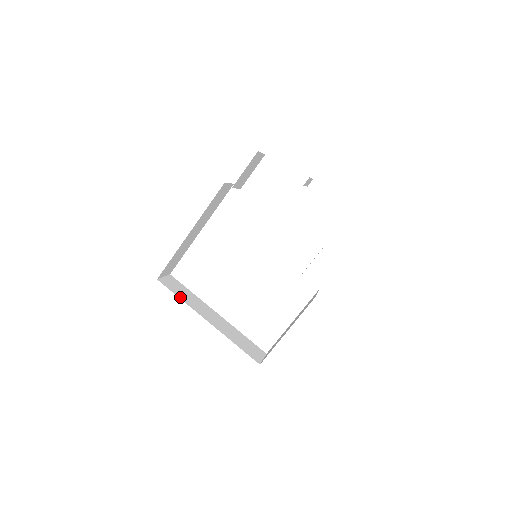
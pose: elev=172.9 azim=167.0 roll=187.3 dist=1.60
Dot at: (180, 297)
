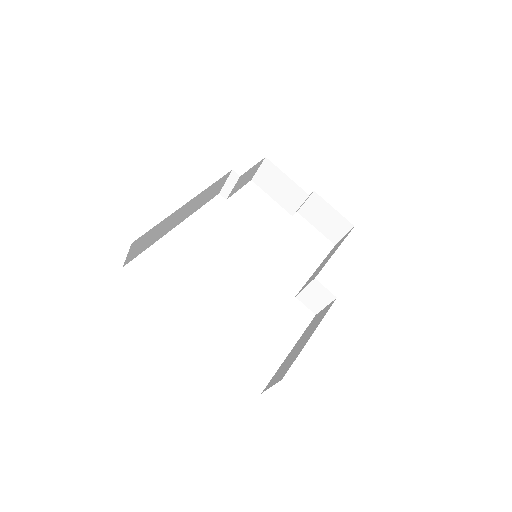
Dot at: occluded
